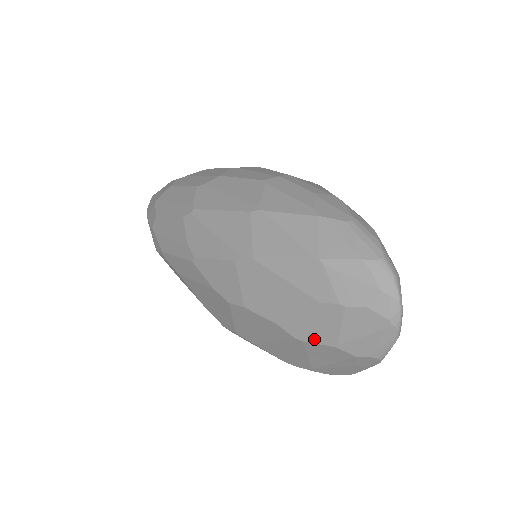
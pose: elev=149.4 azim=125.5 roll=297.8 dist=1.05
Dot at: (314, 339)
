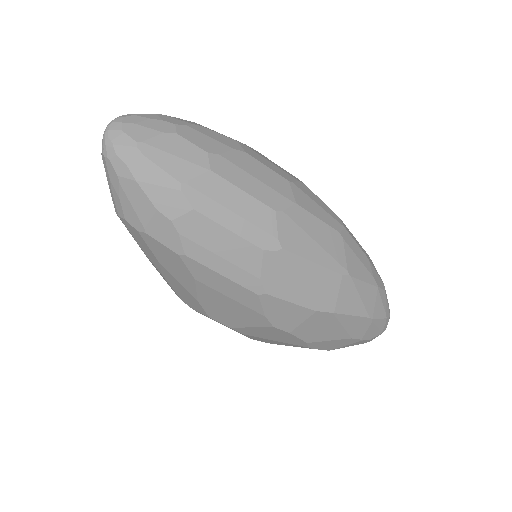
Dot at: (321, 348)
